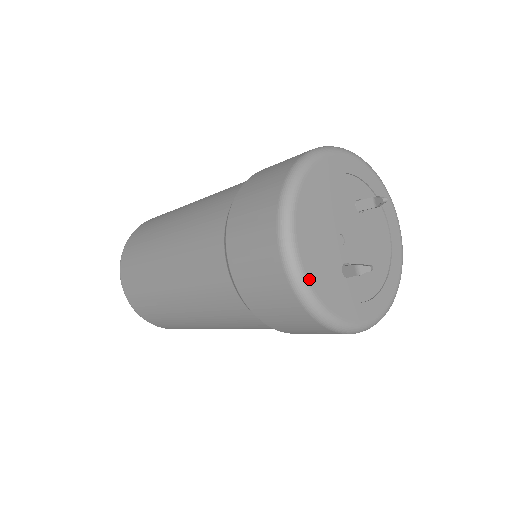
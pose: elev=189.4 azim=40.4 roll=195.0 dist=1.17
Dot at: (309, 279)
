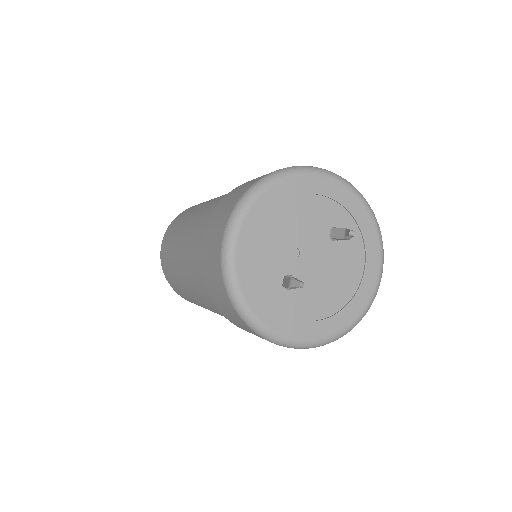
Dot at: (238, 268)
